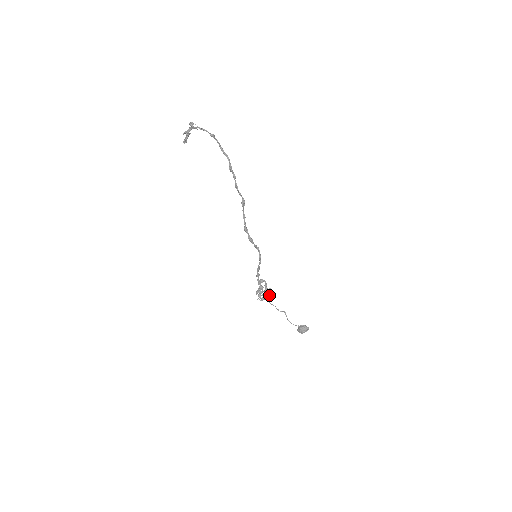
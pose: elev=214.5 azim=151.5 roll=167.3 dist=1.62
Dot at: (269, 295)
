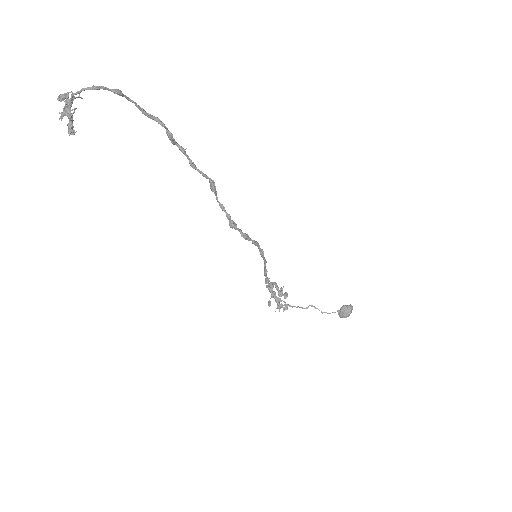
Dot at: (286, 297)
